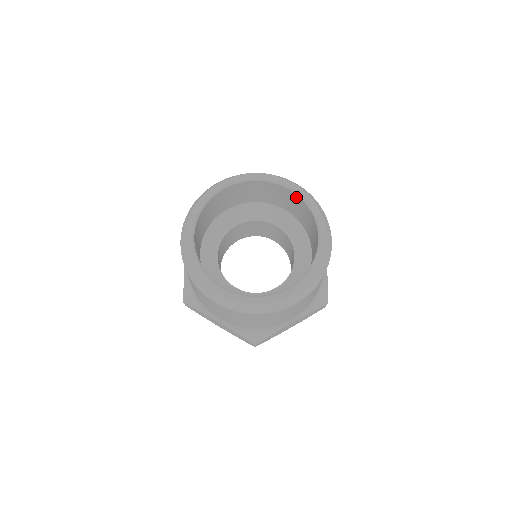
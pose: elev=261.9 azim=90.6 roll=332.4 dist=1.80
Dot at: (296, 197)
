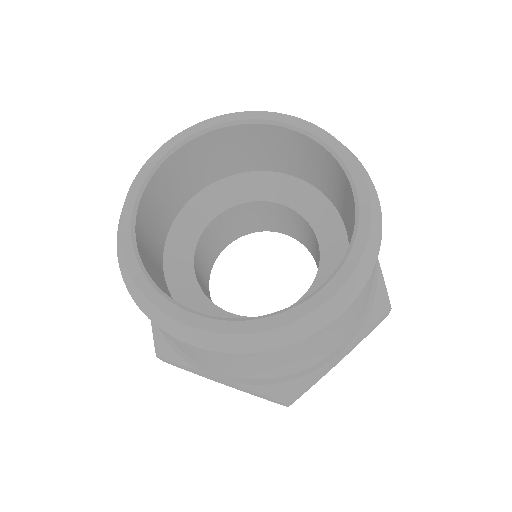
Dot at: (297, 137)
